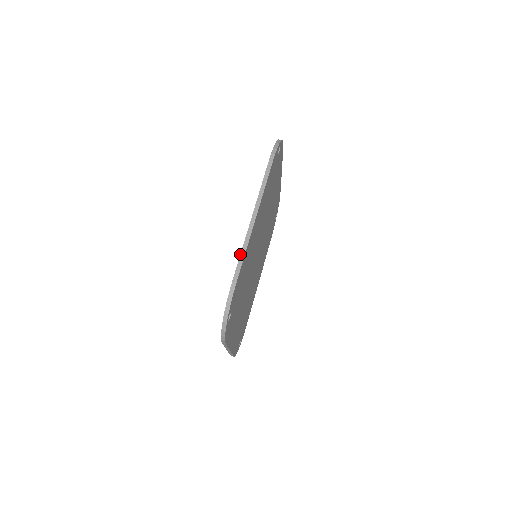
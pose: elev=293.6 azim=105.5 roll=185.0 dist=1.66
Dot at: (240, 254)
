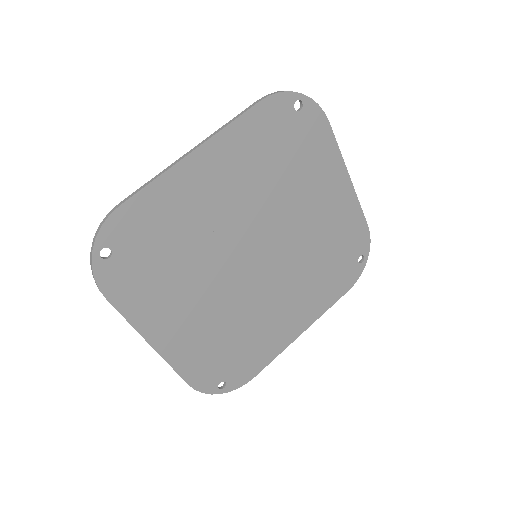
Dot at: (150, 180)
